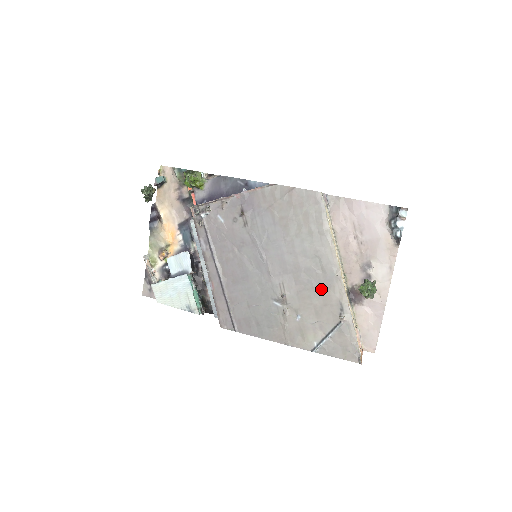
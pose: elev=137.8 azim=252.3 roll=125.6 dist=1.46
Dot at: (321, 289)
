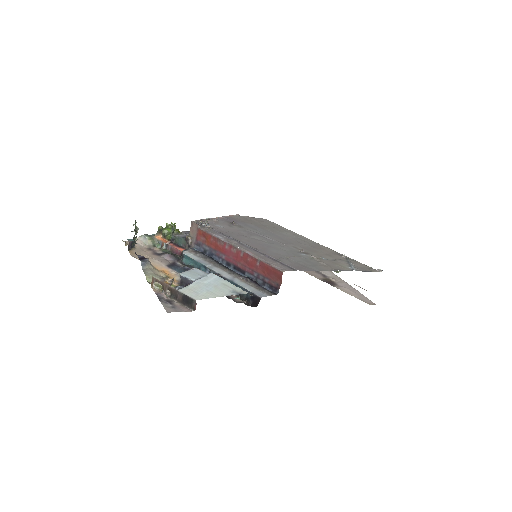
Dot at: (317, 248)
